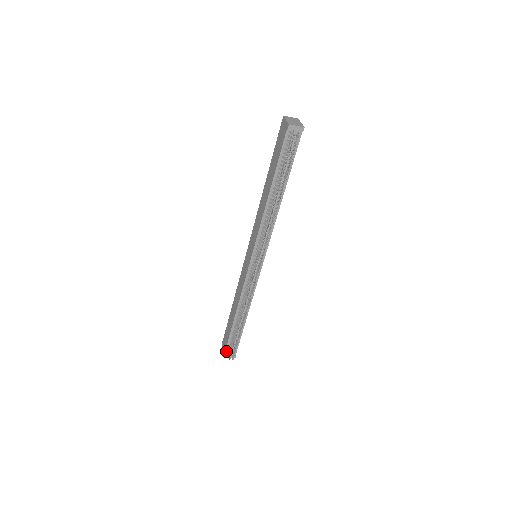
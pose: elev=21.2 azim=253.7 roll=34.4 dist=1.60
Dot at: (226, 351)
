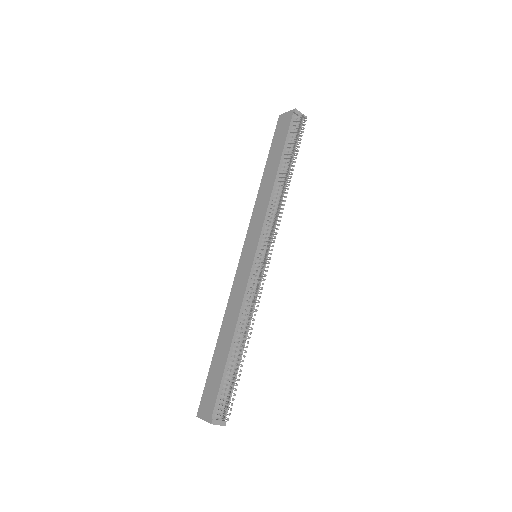
Dot at: (214, 412)
